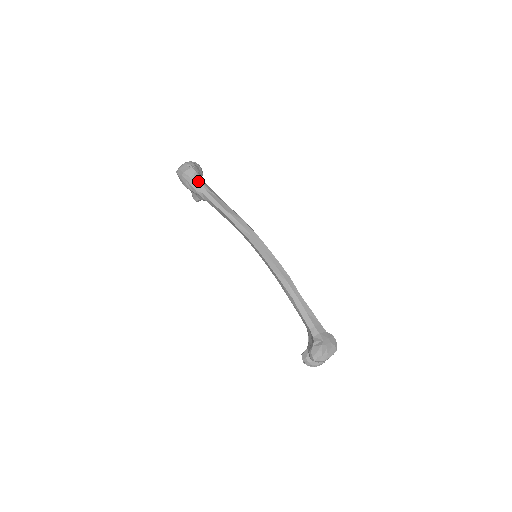
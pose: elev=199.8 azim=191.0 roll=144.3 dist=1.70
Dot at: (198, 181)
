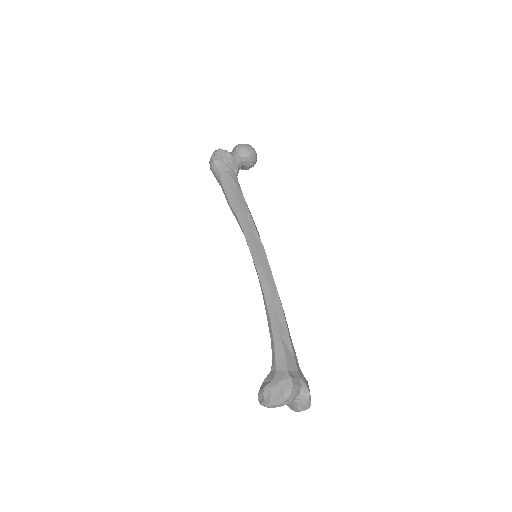
Dot at: (217, 170)
